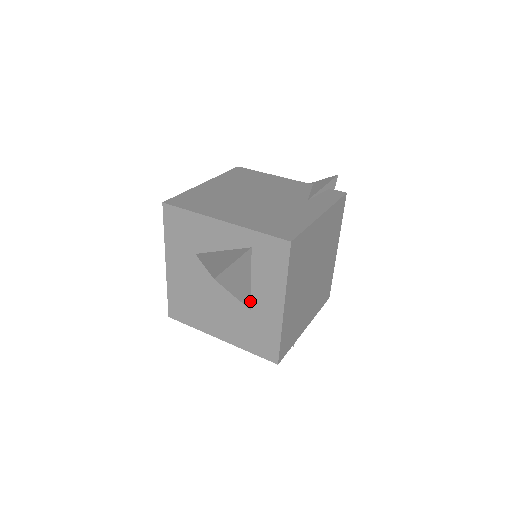
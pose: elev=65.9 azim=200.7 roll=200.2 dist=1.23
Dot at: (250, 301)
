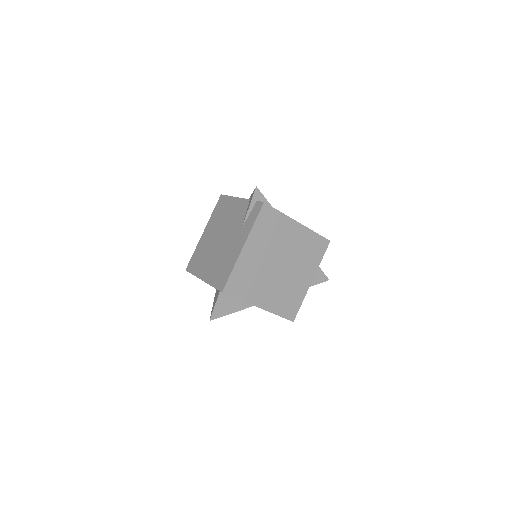
Dot at: occluded
